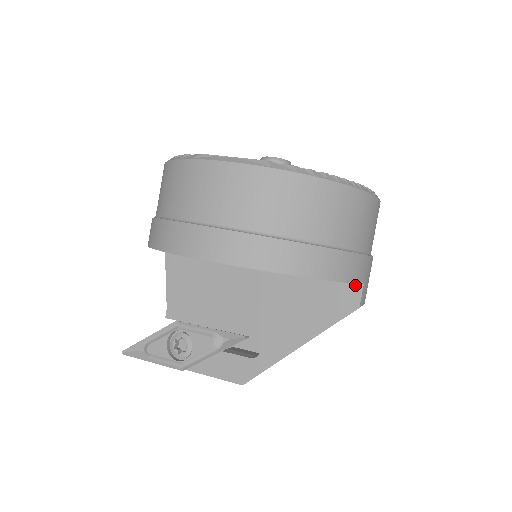
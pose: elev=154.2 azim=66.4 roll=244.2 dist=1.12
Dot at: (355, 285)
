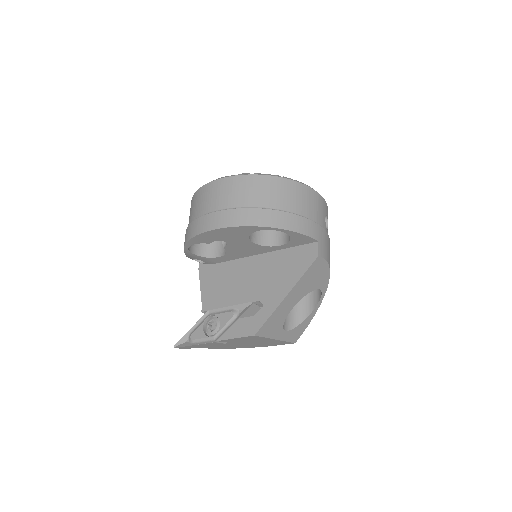
Dot at: (313, 244)
